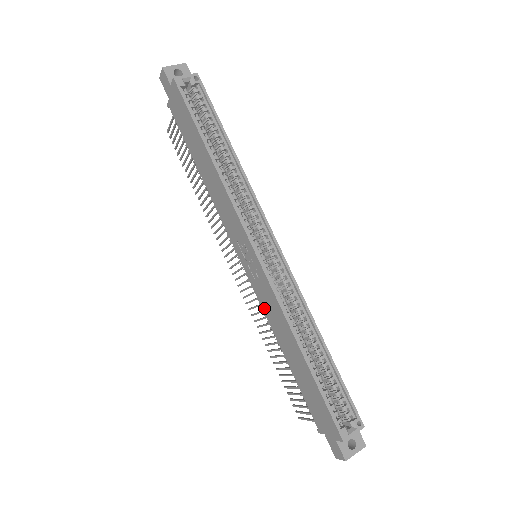
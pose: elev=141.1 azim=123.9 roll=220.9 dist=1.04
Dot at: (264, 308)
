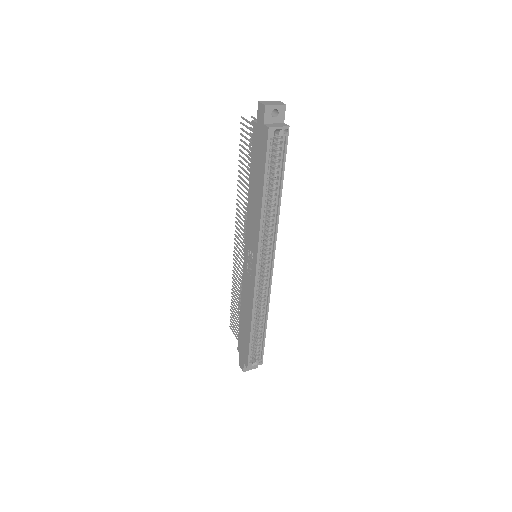
Dot at: (243, 285)
